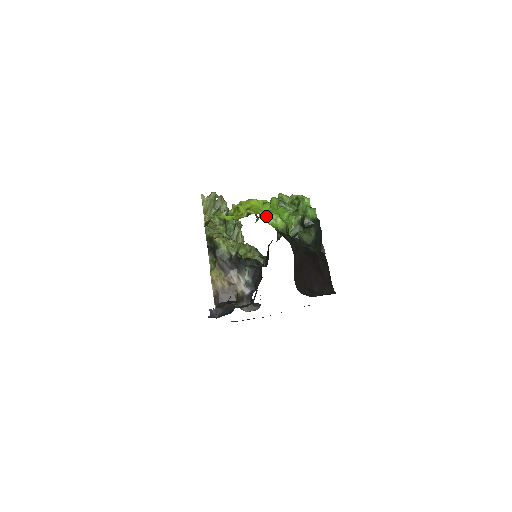
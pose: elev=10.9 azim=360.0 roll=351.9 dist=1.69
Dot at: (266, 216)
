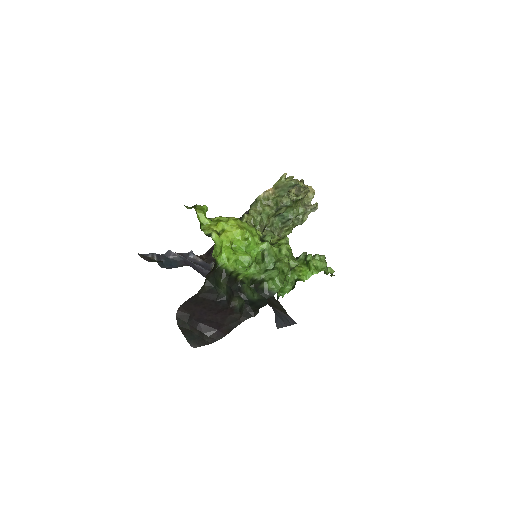
Dot at: (227, 249)
